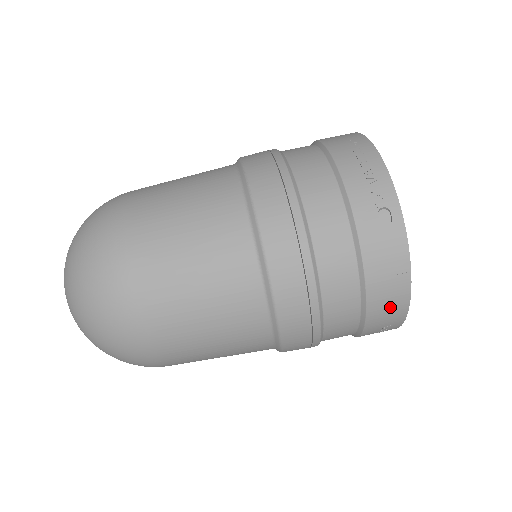
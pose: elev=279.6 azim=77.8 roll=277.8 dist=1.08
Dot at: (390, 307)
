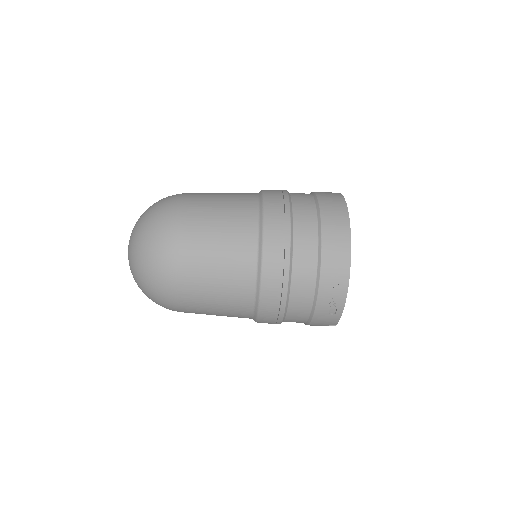
Dot at: occluded
